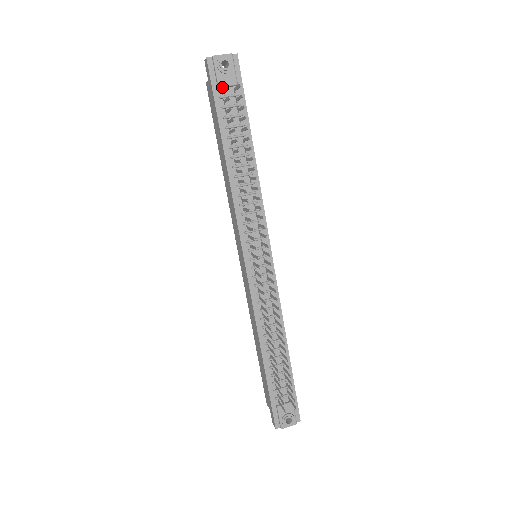
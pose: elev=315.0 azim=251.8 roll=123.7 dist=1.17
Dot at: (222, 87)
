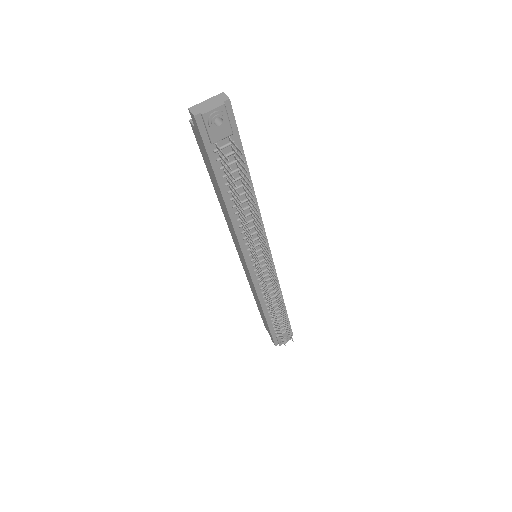
Dot at: (216, 142)
